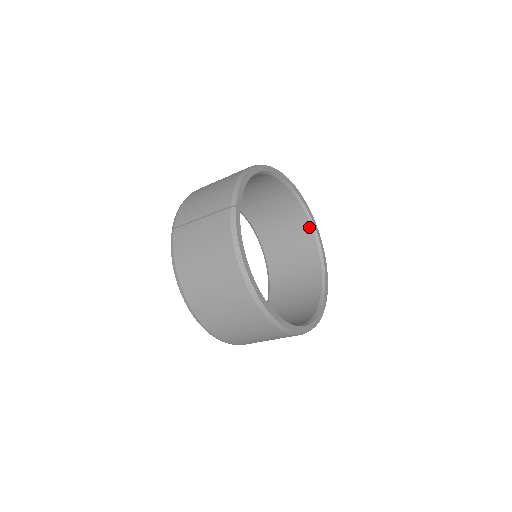
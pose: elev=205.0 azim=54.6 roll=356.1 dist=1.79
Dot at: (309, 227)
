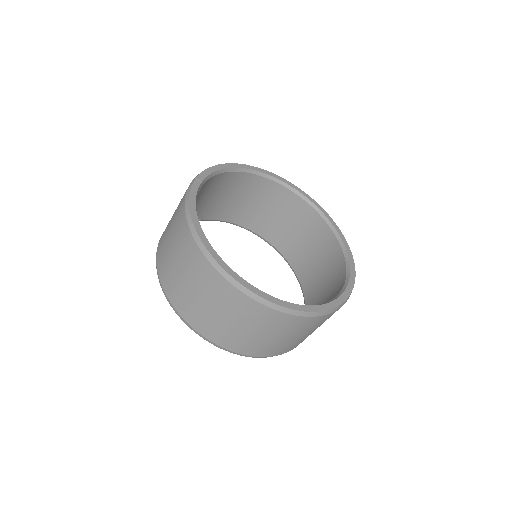
Dot at: (331, 233)
